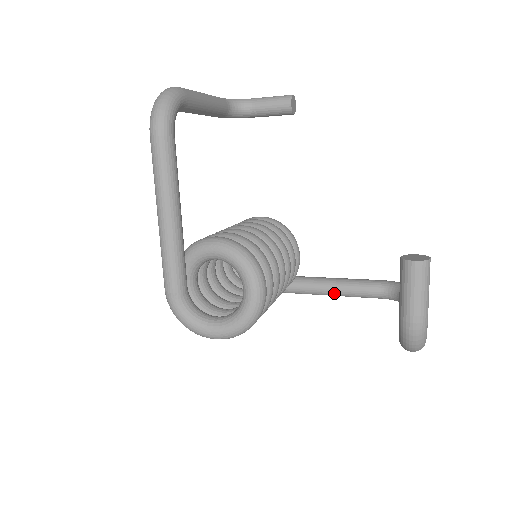
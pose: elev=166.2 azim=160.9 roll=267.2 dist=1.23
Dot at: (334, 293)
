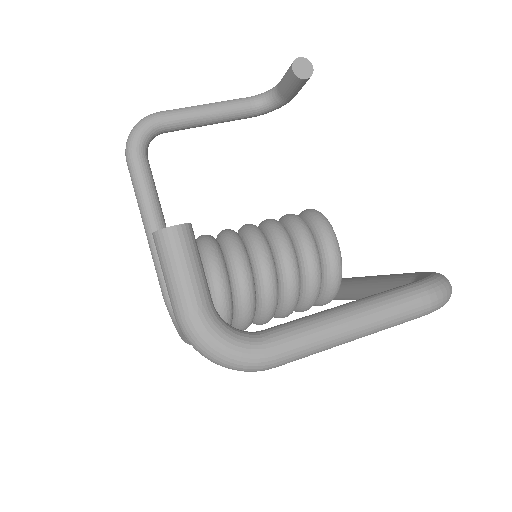
Dot at: occluded
